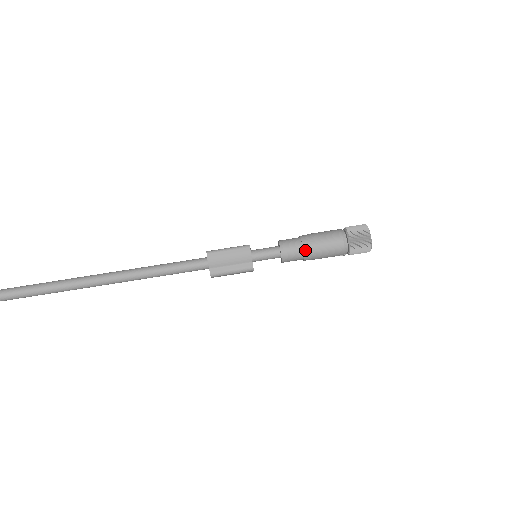
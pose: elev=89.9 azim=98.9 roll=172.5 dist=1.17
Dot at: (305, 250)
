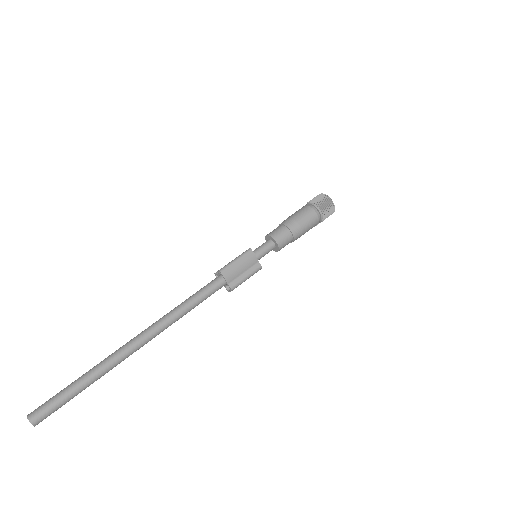
Dot at: (293, 232)
